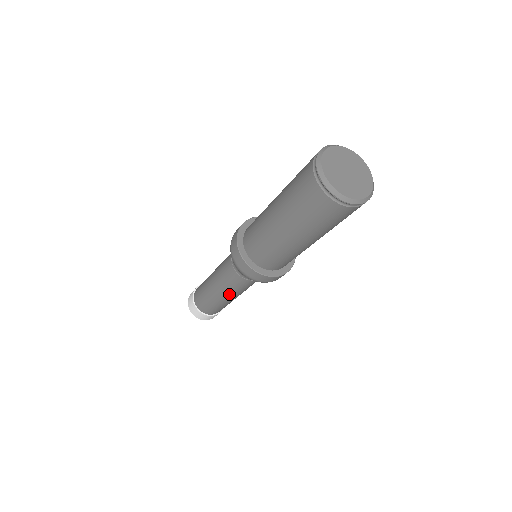
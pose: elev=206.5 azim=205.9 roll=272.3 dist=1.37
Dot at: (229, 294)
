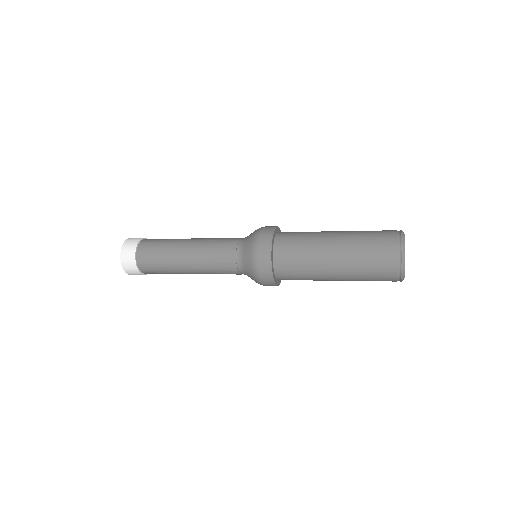
Dot at: (198, 268)
